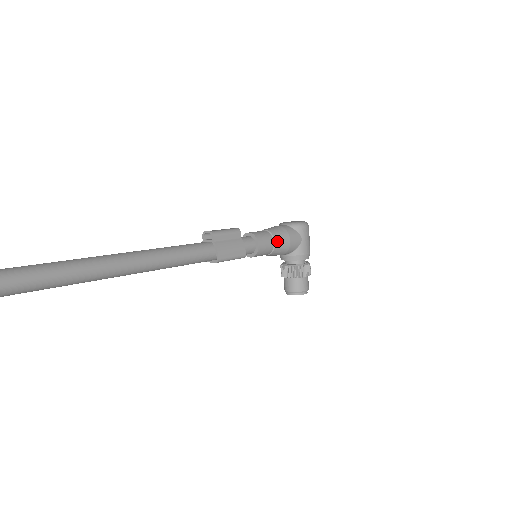
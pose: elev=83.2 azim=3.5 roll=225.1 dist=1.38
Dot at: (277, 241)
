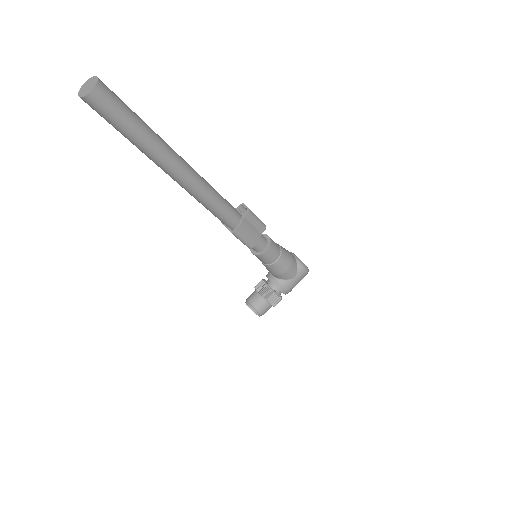
Dot at: (280, 261)
